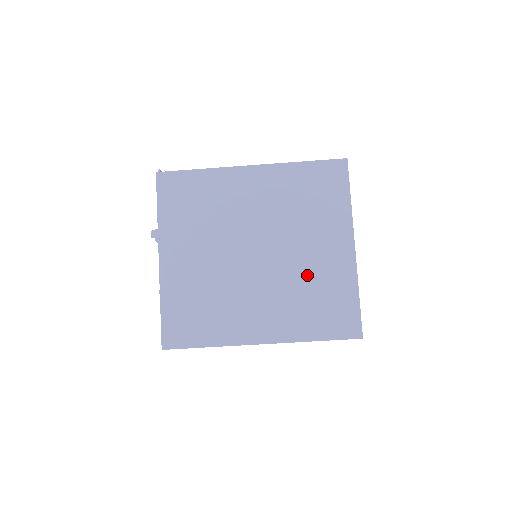
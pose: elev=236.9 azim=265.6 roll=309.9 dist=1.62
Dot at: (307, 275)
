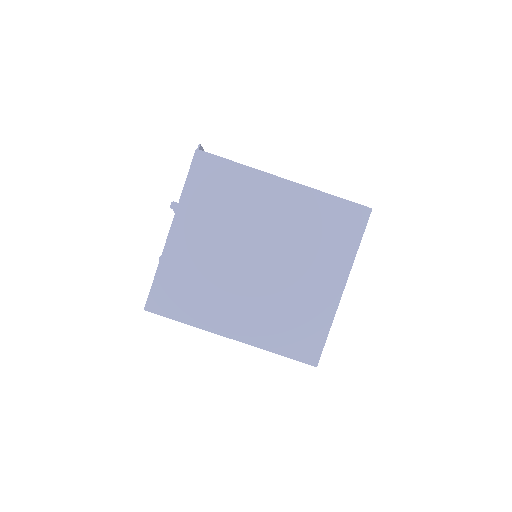
Dot at: (293, 297)
